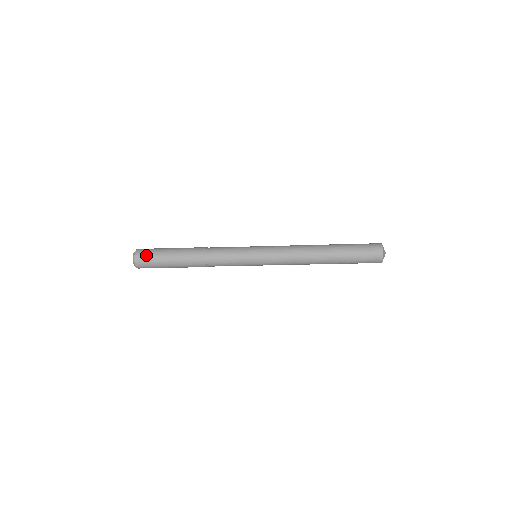
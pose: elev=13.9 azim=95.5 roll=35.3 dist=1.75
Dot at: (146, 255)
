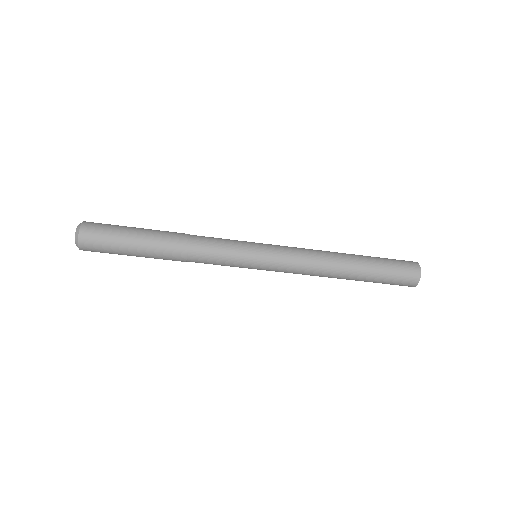
Dot at: (97, 235)
